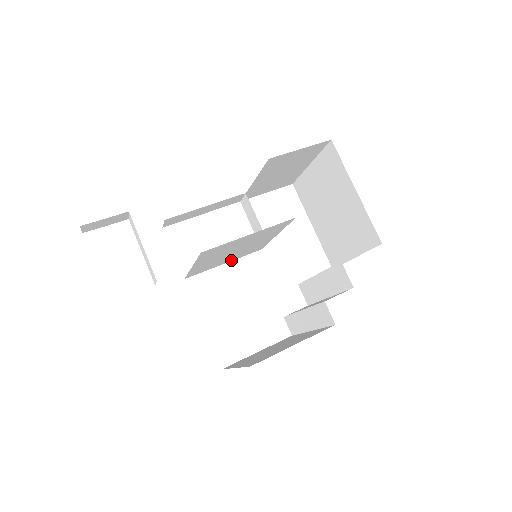
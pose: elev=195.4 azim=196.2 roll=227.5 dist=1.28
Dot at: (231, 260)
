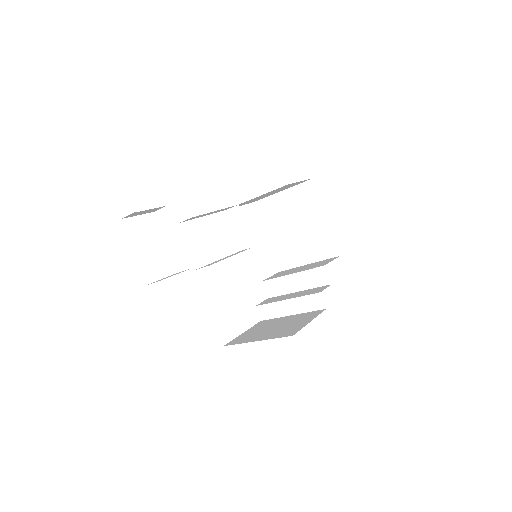
Dot at: occluded
